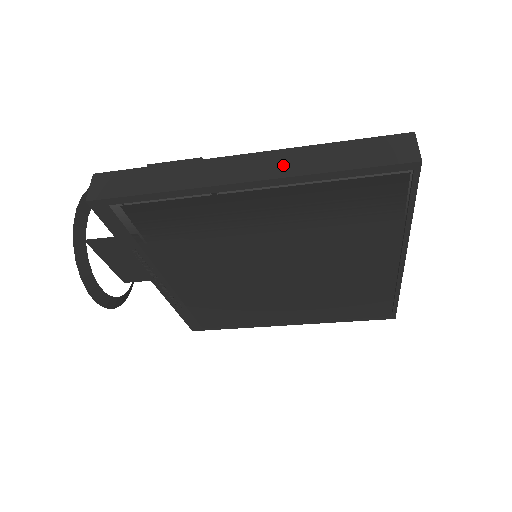
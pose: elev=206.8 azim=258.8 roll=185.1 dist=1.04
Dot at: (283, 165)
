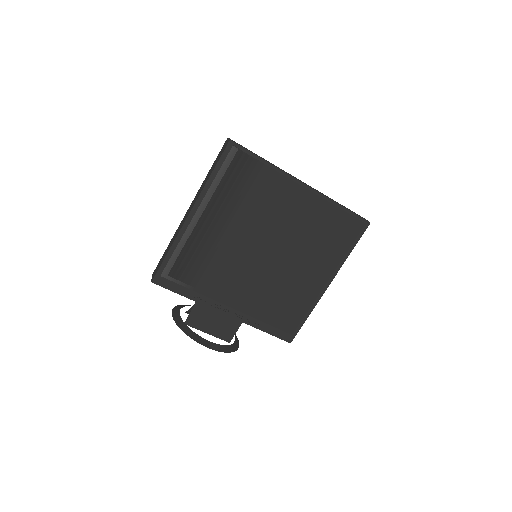
Dot at: (198, 195)
